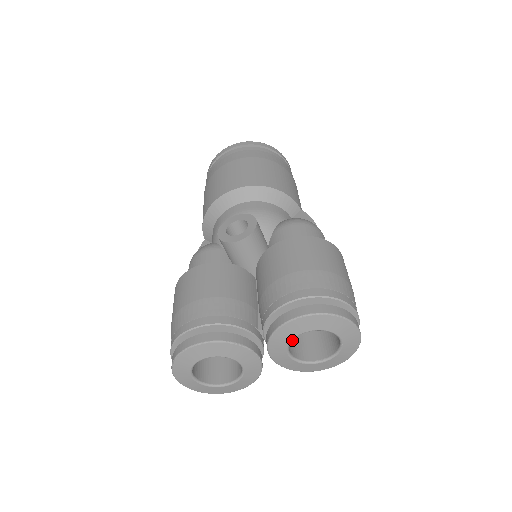
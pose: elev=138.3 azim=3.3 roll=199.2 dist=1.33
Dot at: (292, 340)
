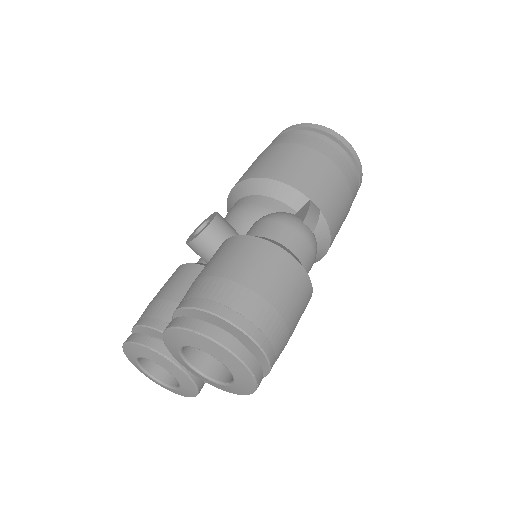
Dot at: occluded
